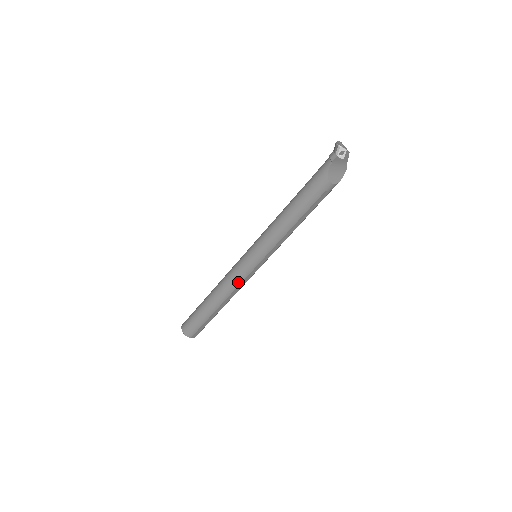
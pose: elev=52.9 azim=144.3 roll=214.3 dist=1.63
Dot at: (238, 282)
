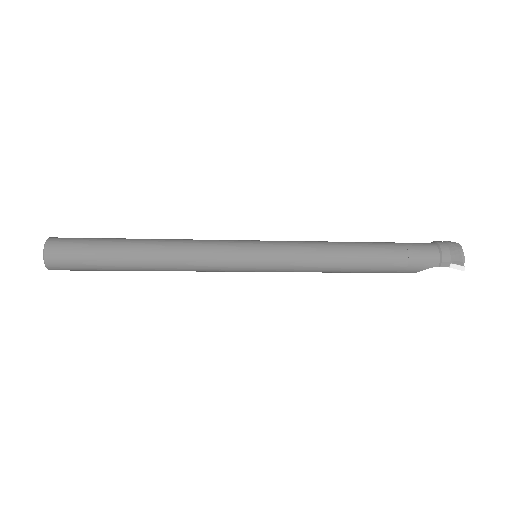
Dot at: (208, 271)
